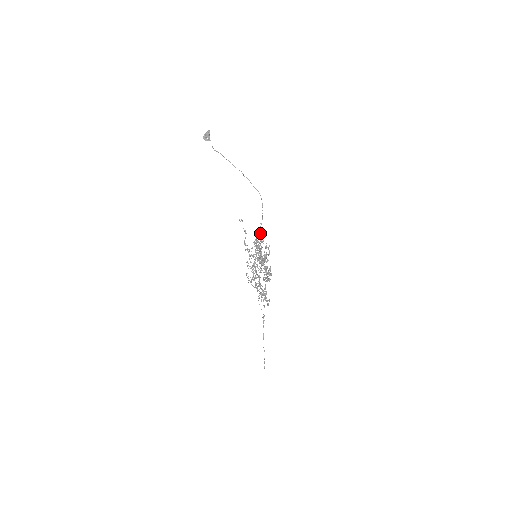
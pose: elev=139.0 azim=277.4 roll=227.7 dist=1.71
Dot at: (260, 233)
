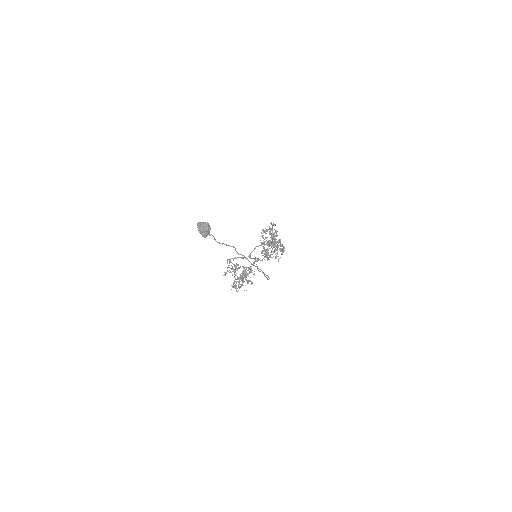
Dot at: occluded
